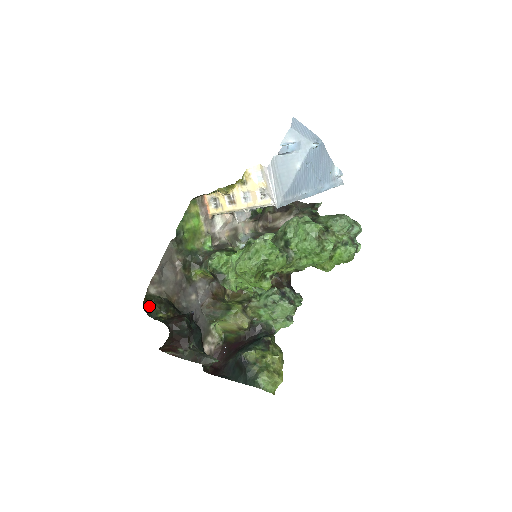
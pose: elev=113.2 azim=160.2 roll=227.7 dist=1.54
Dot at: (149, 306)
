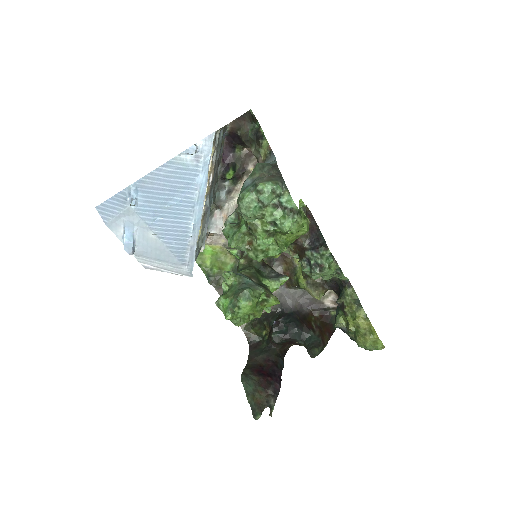
Dot at: (253, 333)
